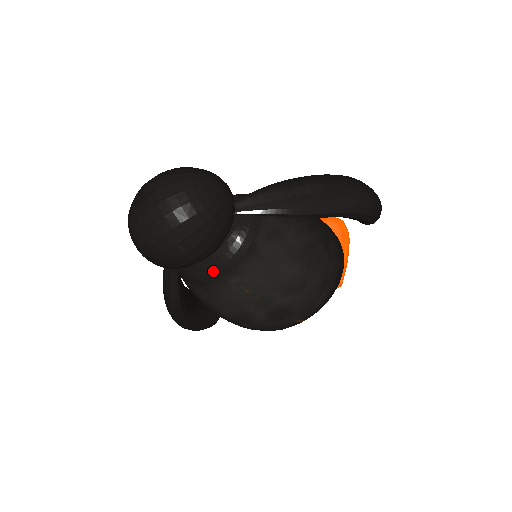
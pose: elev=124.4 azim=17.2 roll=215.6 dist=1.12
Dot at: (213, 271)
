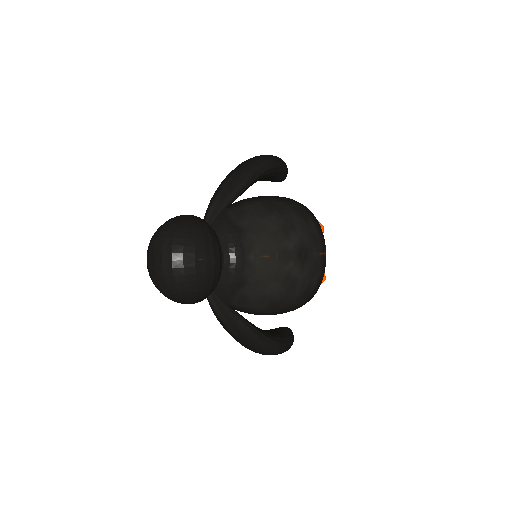
Dot at: (235, 265)
